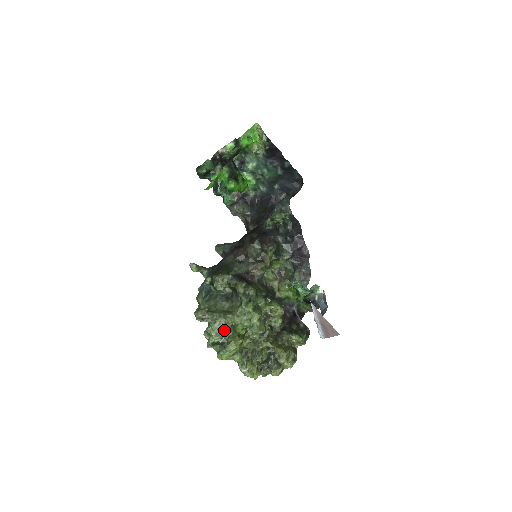
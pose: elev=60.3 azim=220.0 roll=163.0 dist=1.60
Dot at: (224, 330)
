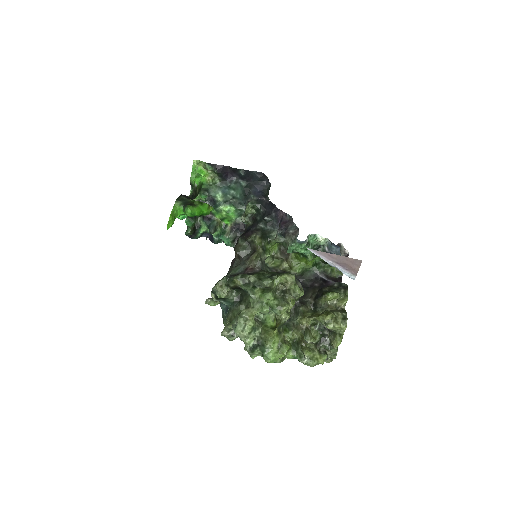
Dot at: (249, 328)
